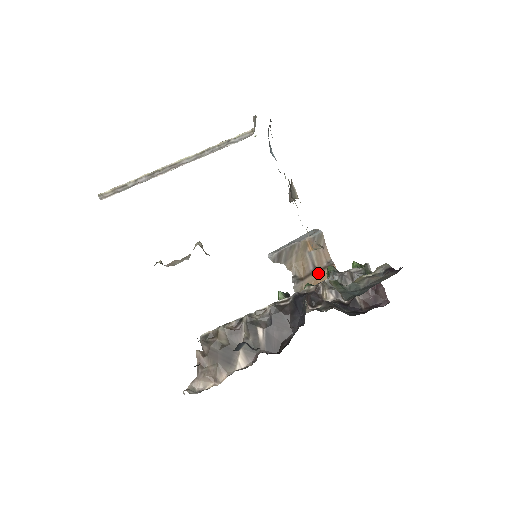
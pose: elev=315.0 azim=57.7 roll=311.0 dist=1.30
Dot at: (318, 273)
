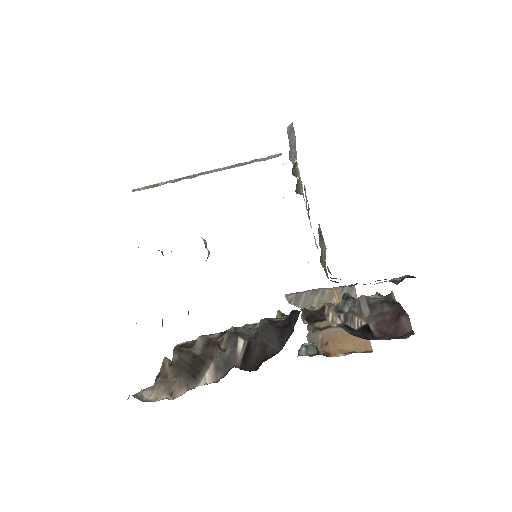
Dot at: occluded
